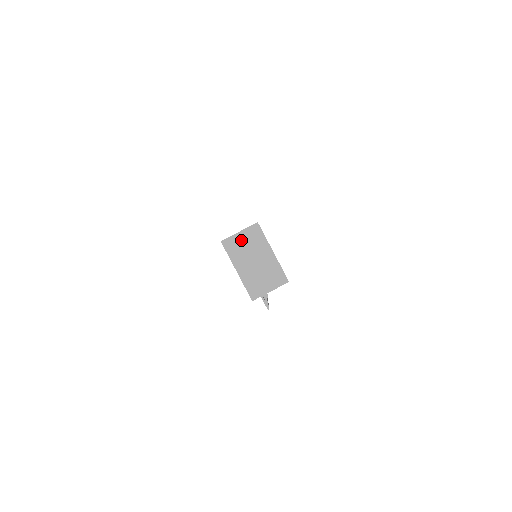
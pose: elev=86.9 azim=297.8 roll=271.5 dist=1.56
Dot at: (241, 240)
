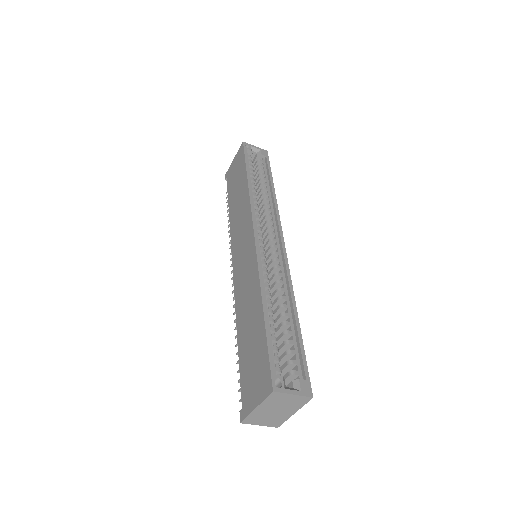
Dot at: (287, 398)
